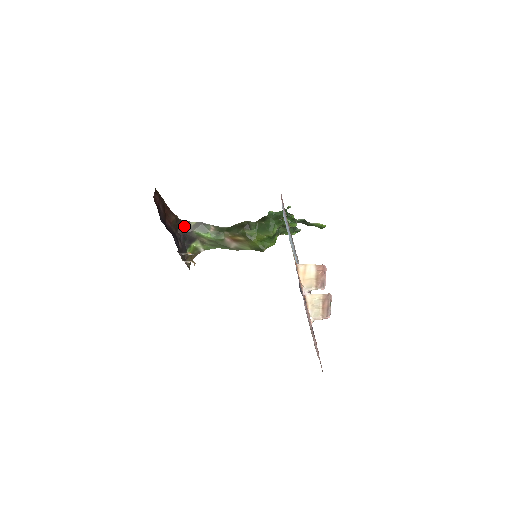
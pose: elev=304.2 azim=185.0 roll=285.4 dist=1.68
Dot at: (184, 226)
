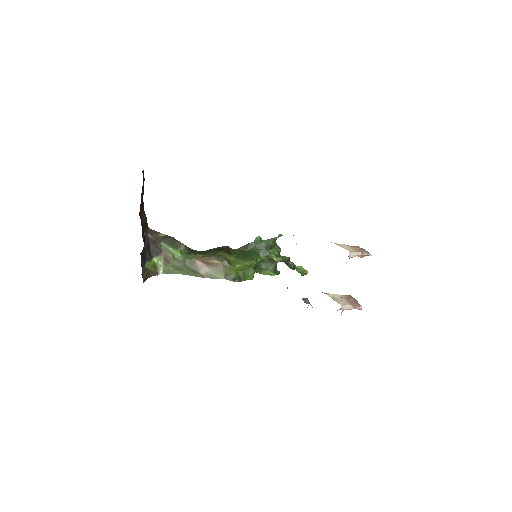
Dot at: (151, 234)
